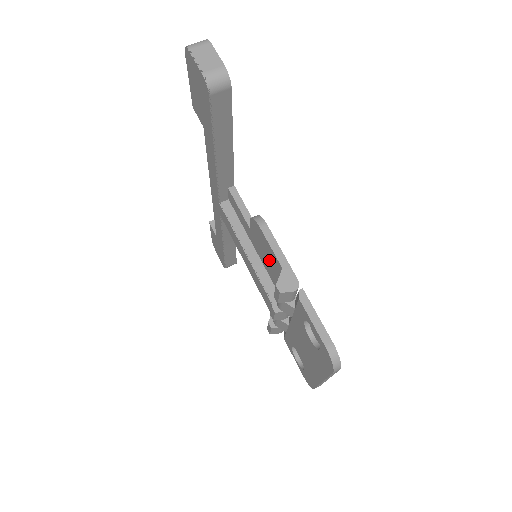
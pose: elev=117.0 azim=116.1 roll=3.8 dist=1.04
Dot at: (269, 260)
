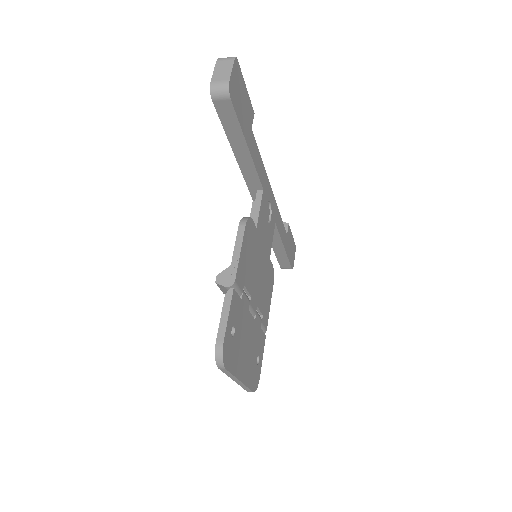
Dot at: occluded
